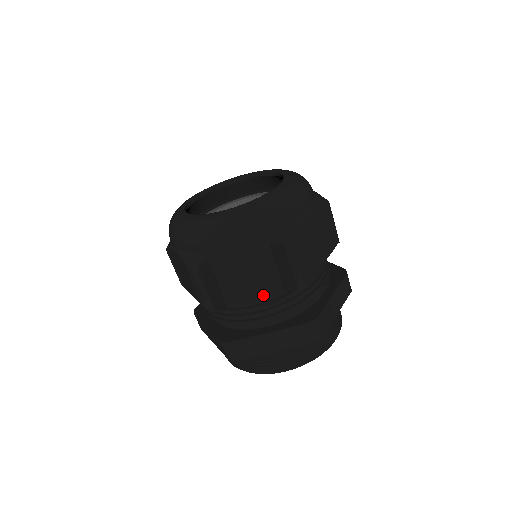
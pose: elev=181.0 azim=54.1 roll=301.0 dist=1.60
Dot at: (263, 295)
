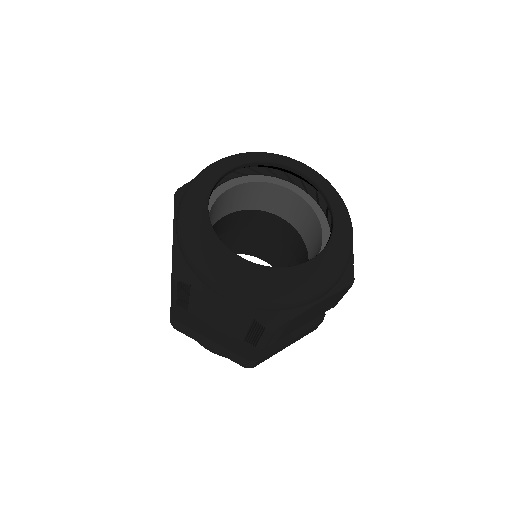
Dot at: (309, 321)
